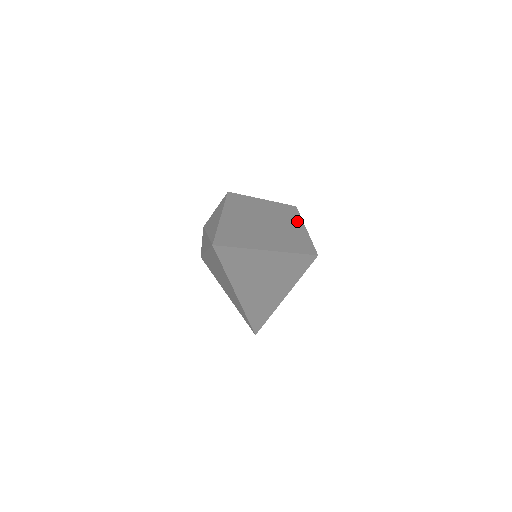
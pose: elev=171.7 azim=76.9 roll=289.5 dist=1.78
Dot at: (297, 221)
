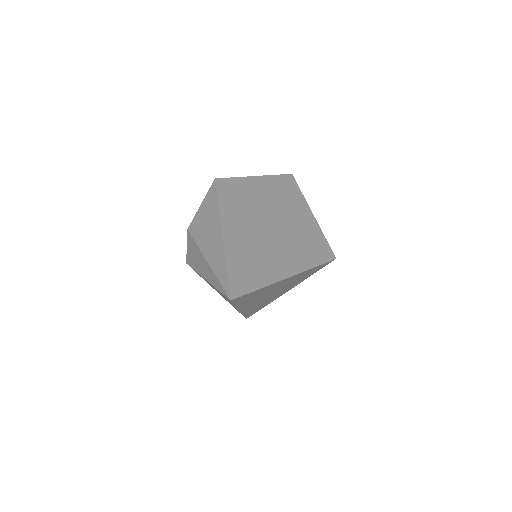
Dot at: (301, 203)
